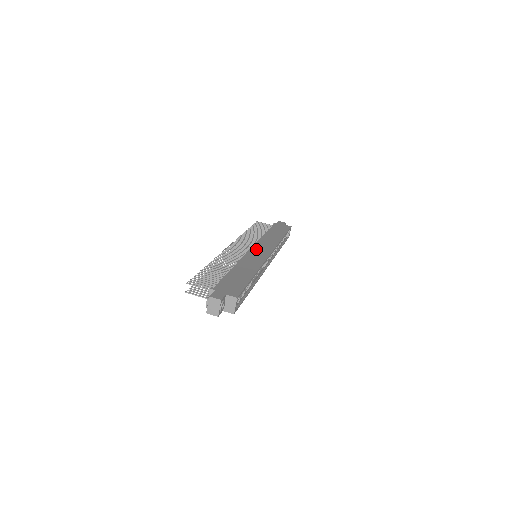
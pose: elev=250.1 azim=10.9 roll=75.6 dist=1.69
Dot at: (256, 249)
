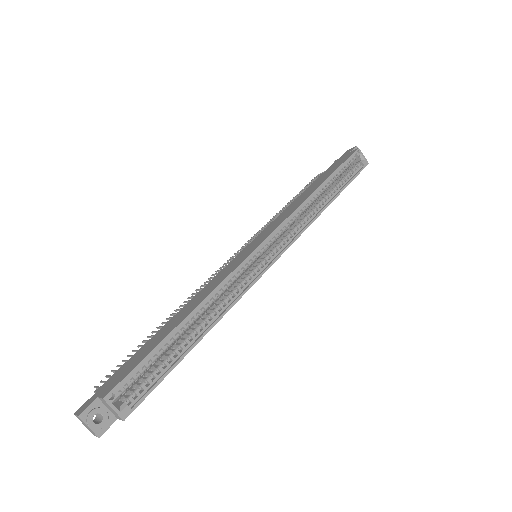
Dot at: (247, 248)
